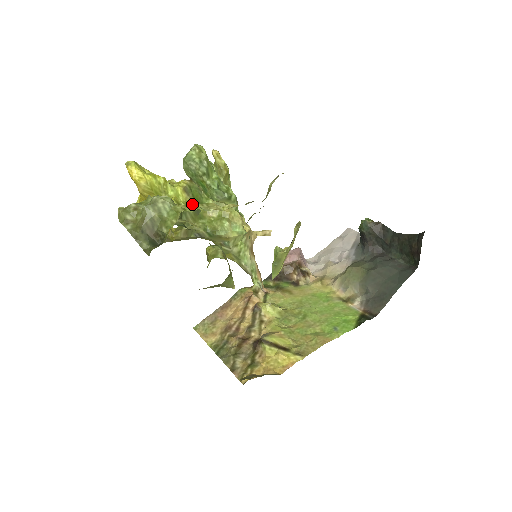
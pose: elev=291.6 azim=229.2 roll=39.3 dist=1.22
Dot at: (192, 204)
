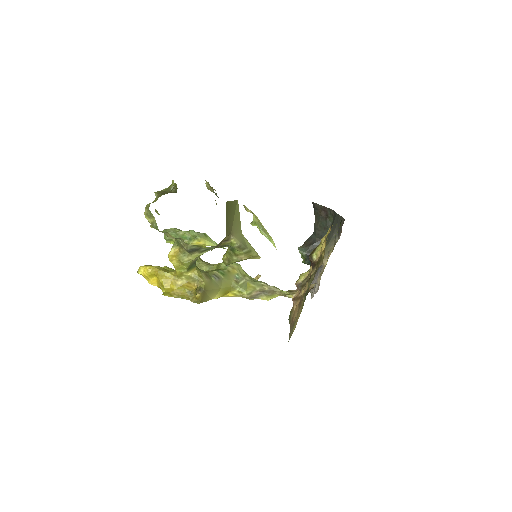
Dot at: occluded
